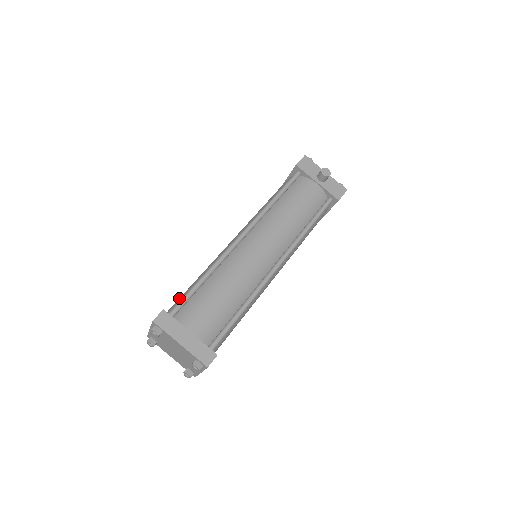
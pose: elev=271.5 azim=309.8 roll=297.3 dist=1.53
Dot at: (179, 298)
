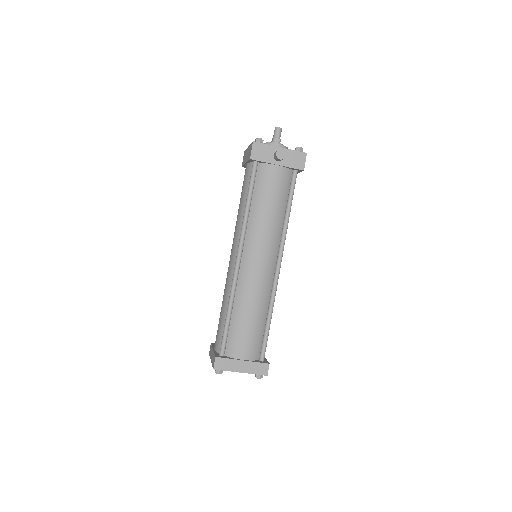
Dot at: (218, 329)
